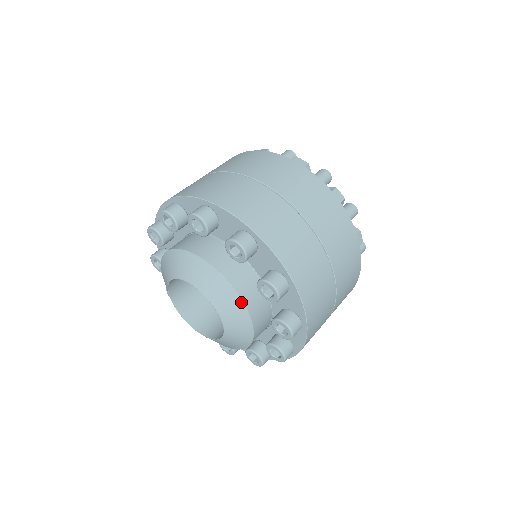
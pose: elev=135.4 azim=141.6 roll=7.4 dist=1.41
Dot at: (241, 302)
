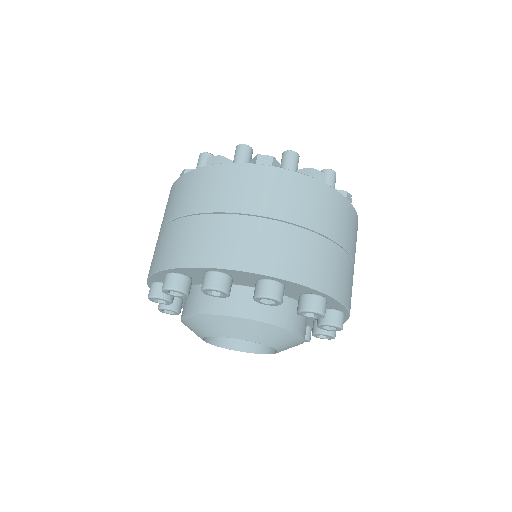
Dot at: occluded
